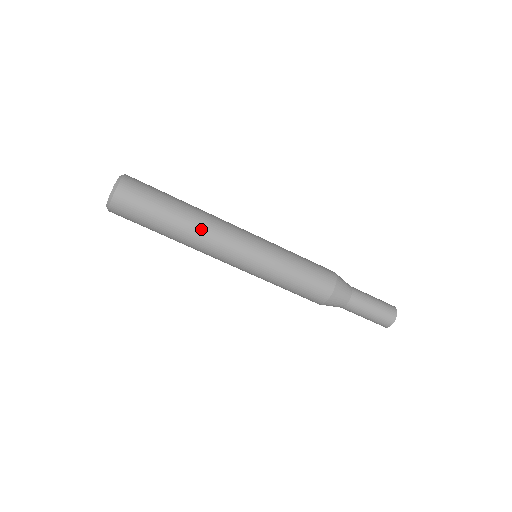
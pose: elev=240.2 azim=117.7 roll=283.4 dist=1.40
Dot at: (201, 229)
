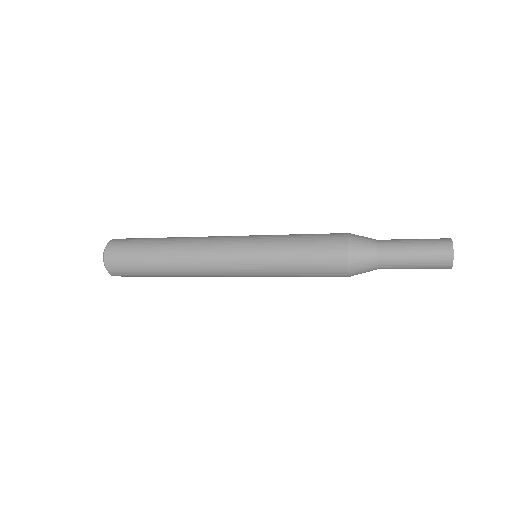
Dot at: (184, 258)
